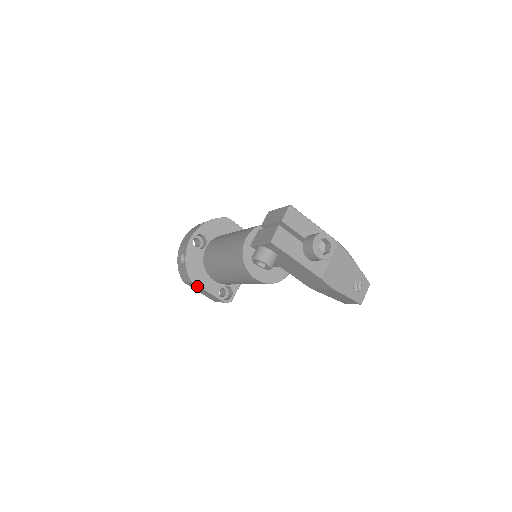
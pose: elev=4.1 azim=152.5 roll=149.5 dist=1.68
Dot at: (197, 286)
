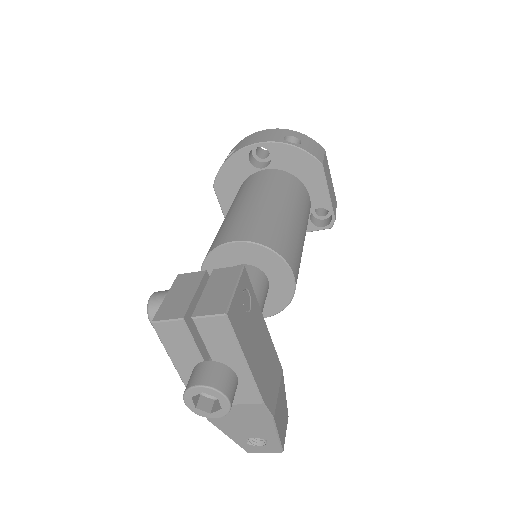
Dot at: occluded
